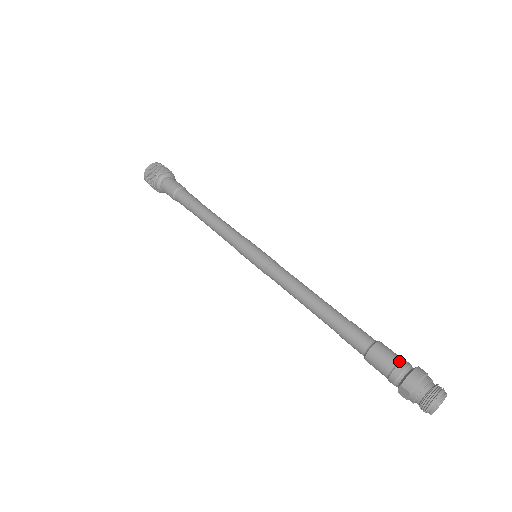
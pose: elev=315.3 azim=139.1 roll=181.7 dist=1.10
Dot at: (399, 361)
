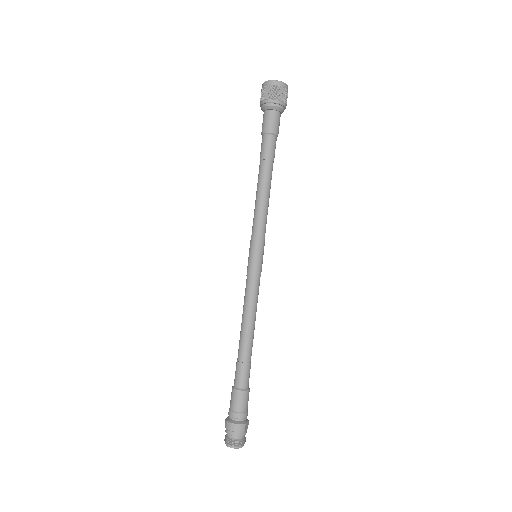
Dot at: (237, 411)
